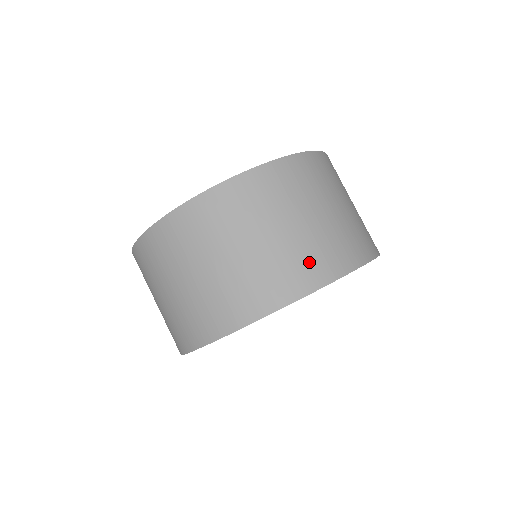
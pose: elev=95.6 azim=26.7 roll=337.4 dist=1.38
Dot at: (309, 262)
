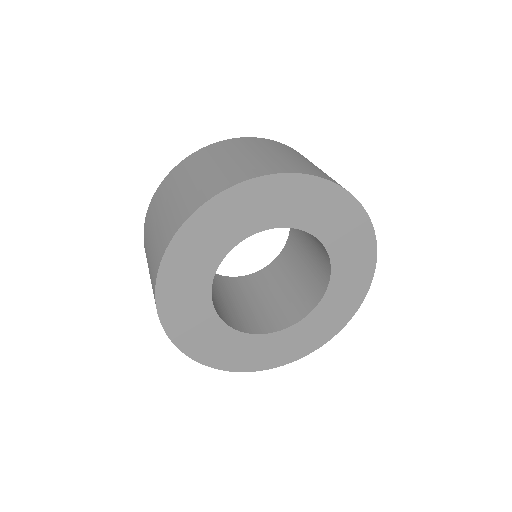
Dot at: (214, 182)
